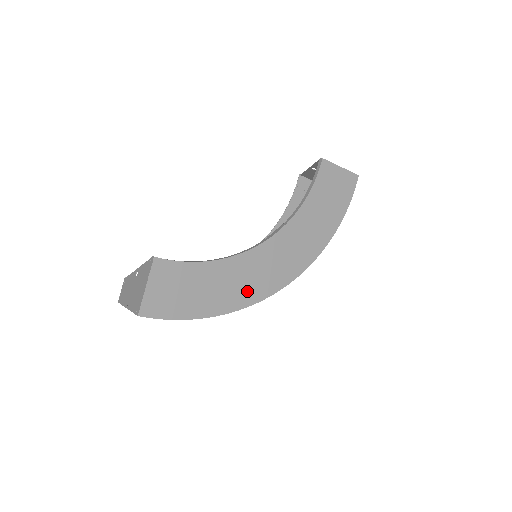
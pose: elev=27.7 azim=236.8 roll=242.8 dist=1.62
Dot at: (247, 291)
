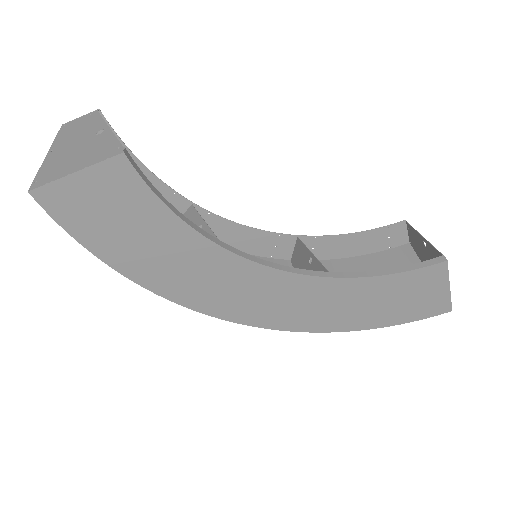
Dot at: (195, 290)
